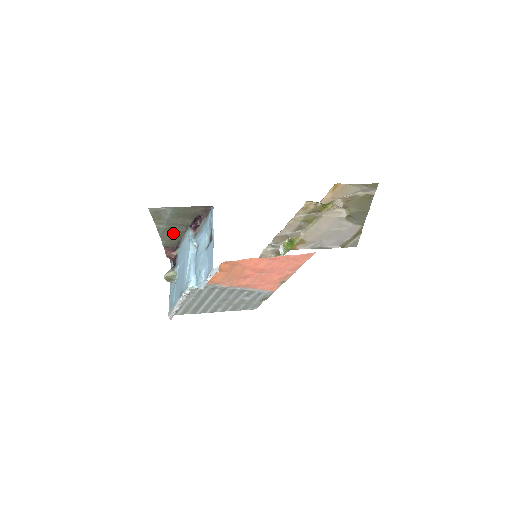
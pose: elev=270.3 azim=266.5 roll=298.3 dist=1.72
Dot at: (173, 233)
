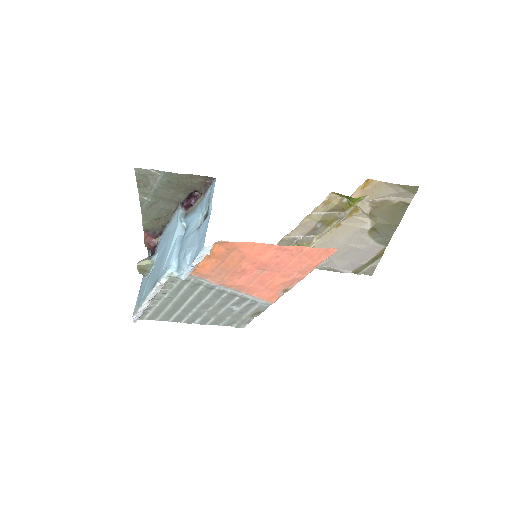
Dot at: (159, 211)
